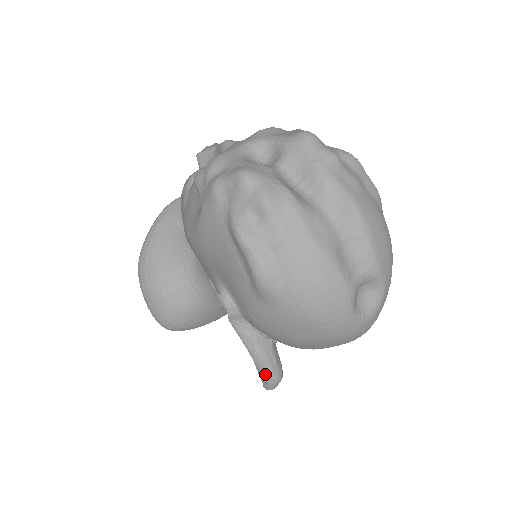
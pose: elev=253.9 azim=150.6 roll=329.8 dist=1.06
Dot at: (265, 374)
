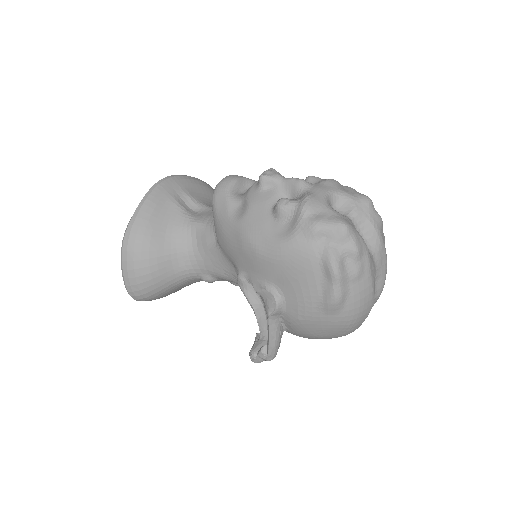
Dot at: (271, 354)
